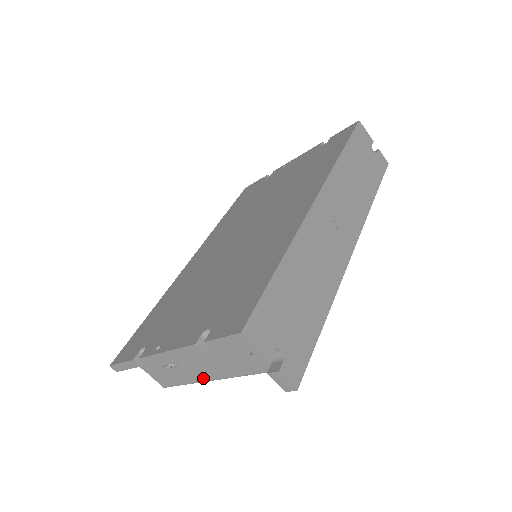
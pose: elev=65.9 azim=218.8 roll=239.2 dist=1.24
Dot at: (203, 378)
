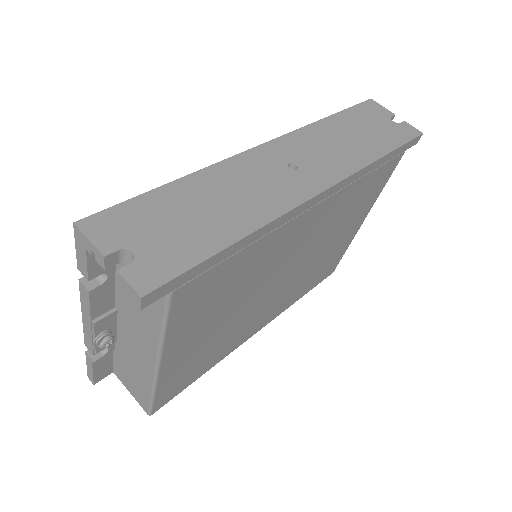
Dot at: (150, 372)
